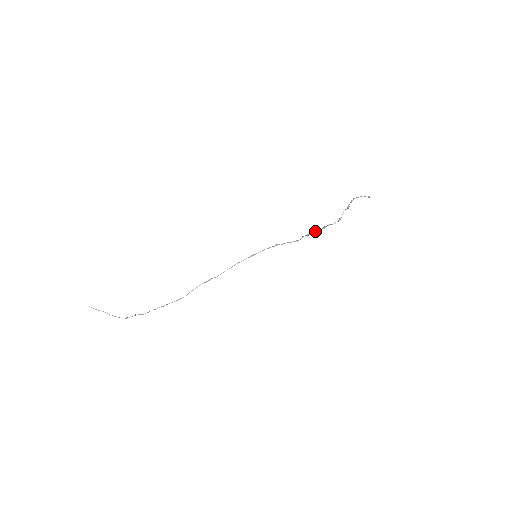
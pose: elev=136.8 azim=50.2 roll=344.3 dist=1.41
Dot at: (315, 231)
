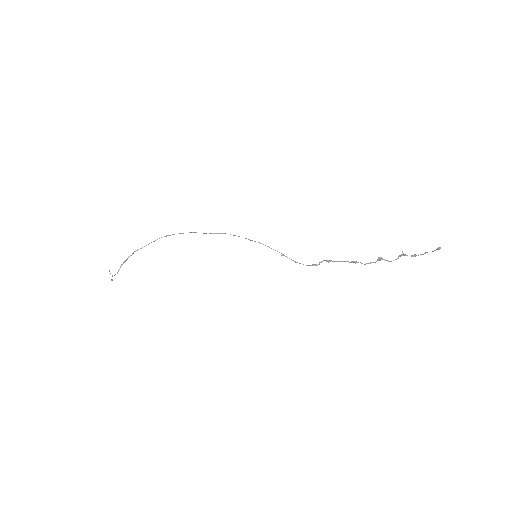
Dot at: (340, 261)
